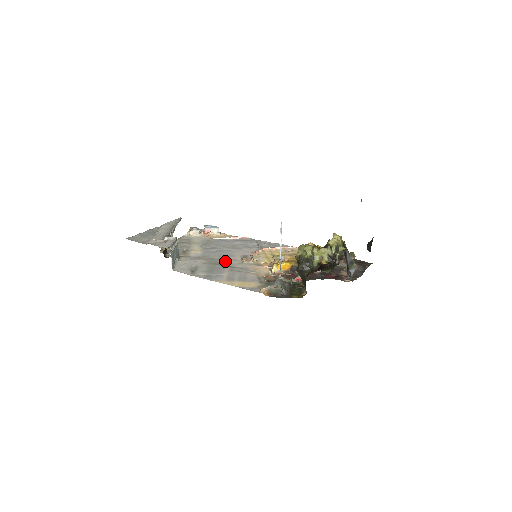
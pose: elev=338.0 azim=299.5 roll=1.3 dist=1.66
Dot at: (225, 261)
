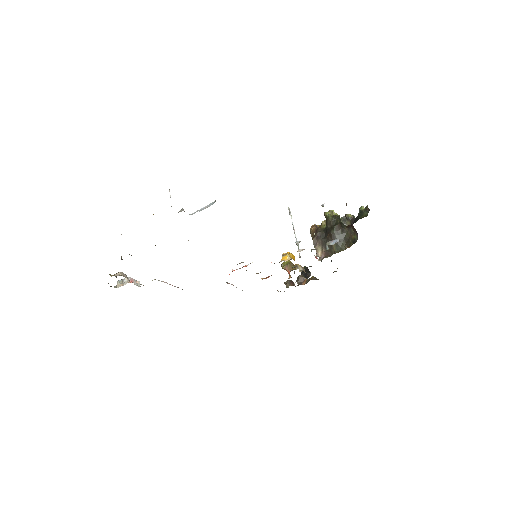
Dot at: occluded
